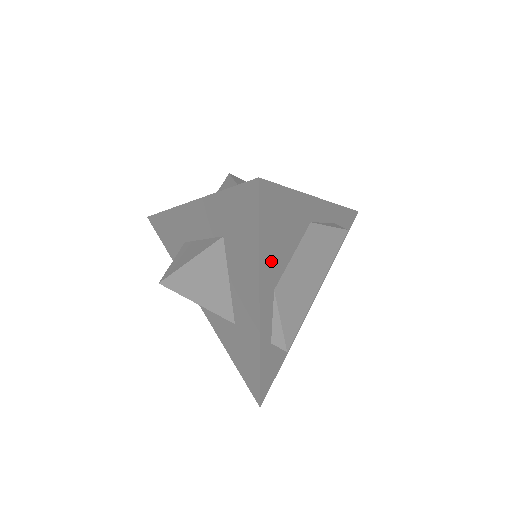
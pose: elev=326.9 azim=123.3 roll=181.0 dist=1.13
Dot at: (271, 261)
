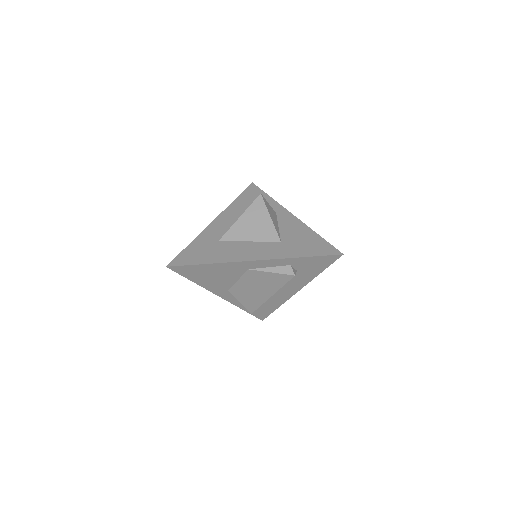
Dot at: (212, 284)
